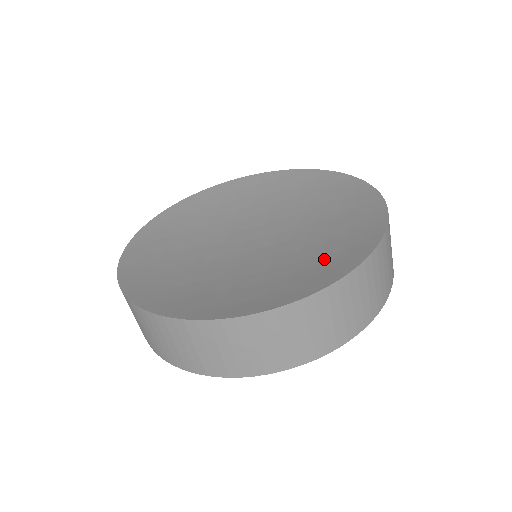
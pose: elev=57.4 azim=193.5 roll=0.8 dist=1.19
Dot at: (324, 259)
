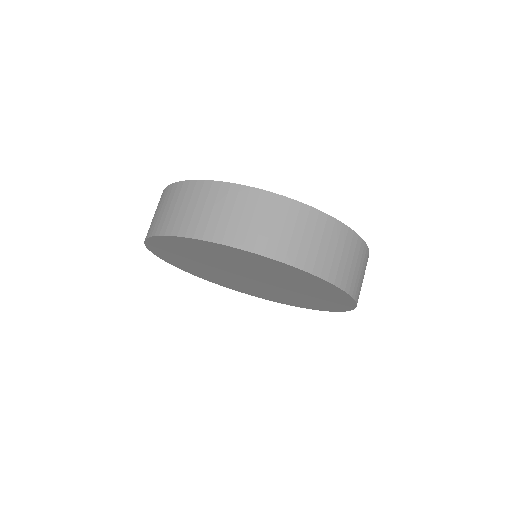
Dot at: occluded
